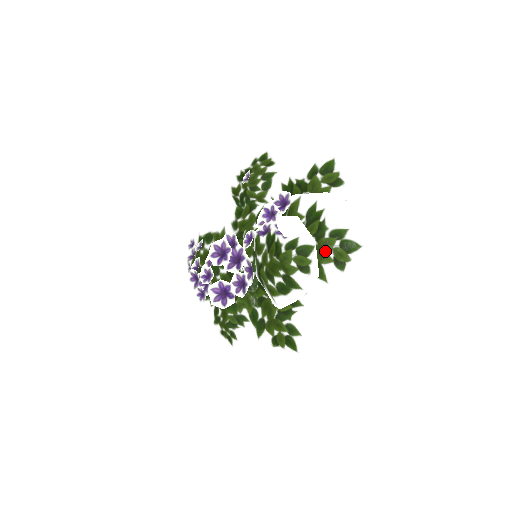
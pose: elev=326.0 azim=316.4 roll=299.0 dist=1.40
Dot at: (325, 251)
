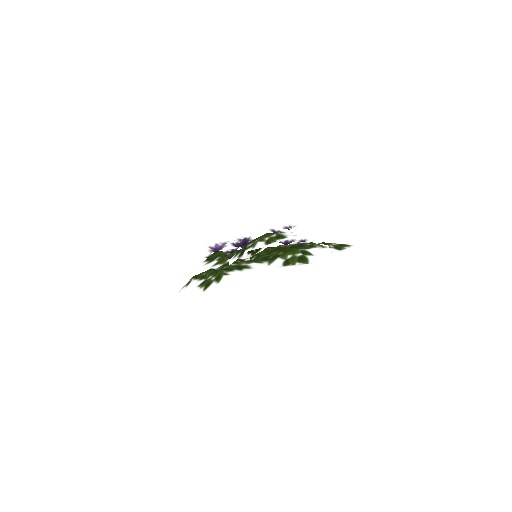
Dot at: (289, 253)
